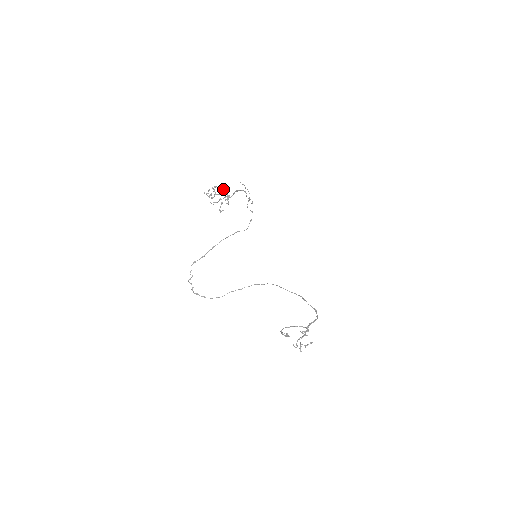
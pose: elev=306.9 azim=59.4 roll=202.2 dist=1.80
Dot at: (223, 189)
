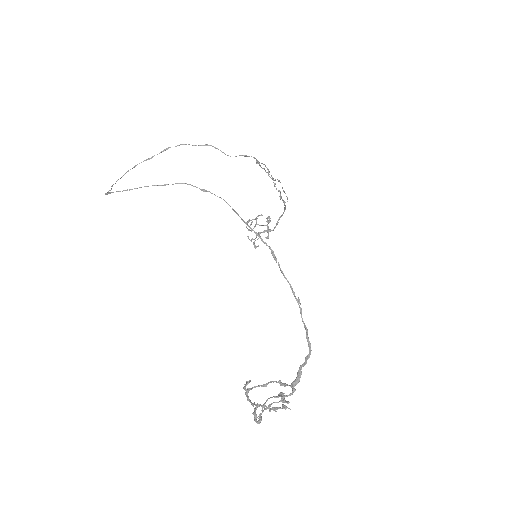
Dot at: occluded
